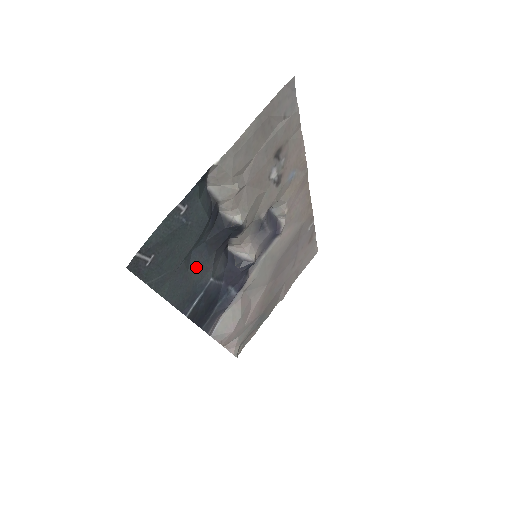
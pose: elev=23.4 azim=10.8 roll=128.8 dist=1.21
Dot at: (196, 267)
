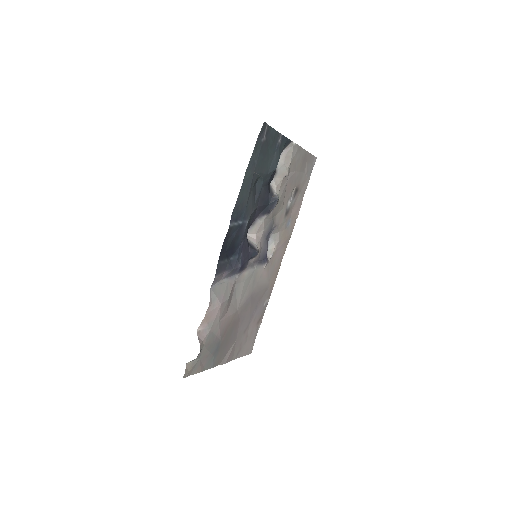
Dot at: (253, 195)
